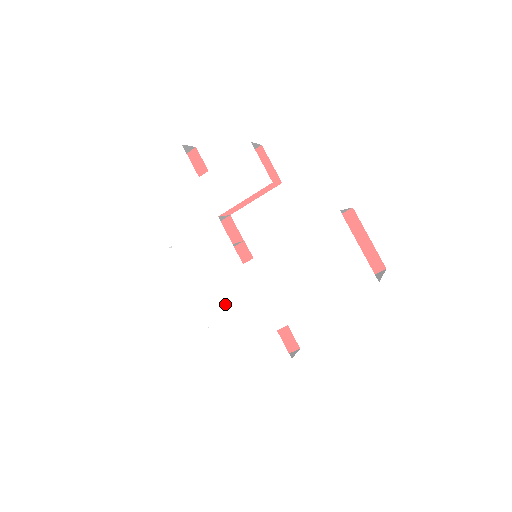
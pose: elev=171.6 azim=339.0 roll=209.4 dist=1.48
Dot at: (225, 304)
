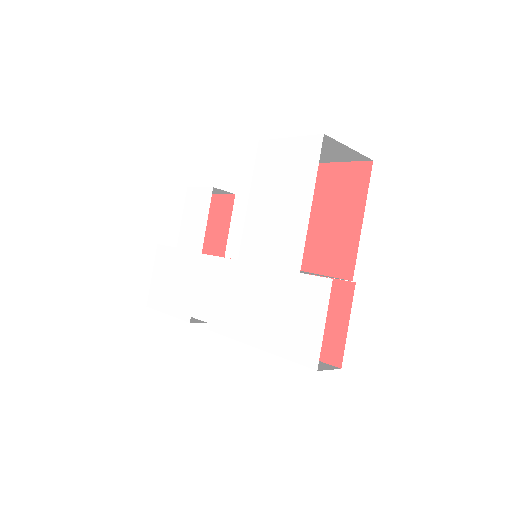
Dot at: (251, 309)
